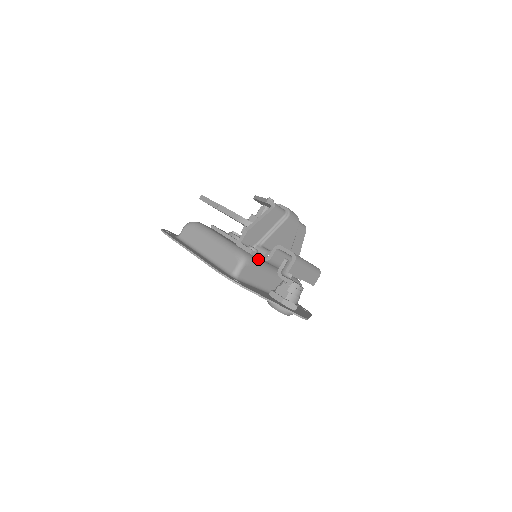
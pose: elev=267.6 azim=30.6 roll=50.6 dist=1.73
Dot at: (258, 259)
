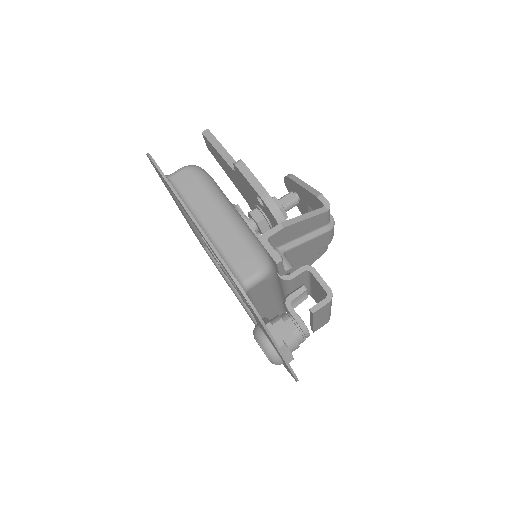
Dot at: occluded
